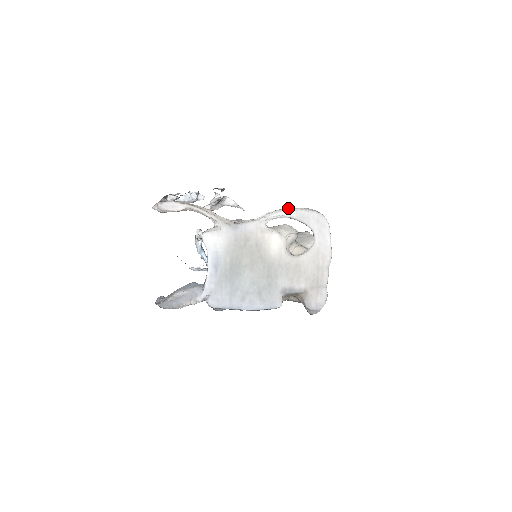
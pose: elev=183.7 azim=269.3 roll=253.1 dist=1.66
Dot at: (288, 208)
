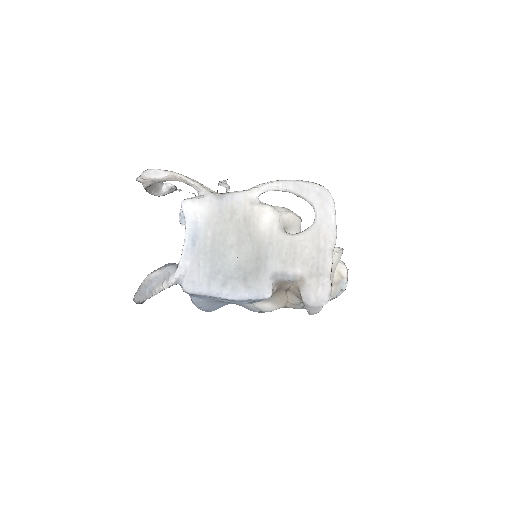
Dot at: occluded
